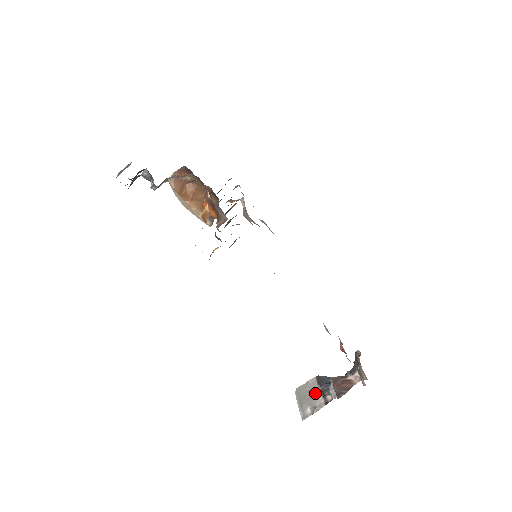
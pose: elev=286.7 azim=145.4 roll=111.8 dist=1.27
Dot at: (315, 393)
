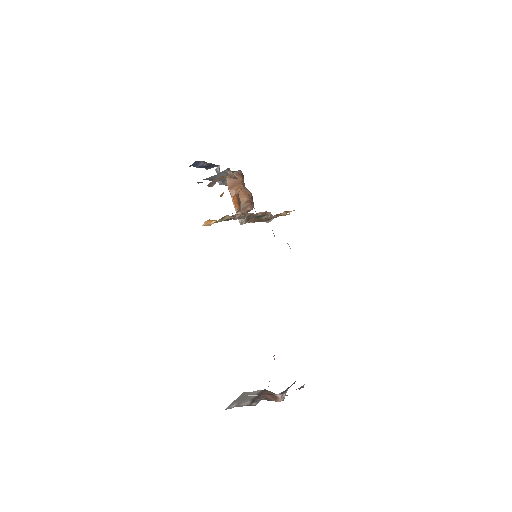
Dot at: (249, 398)
